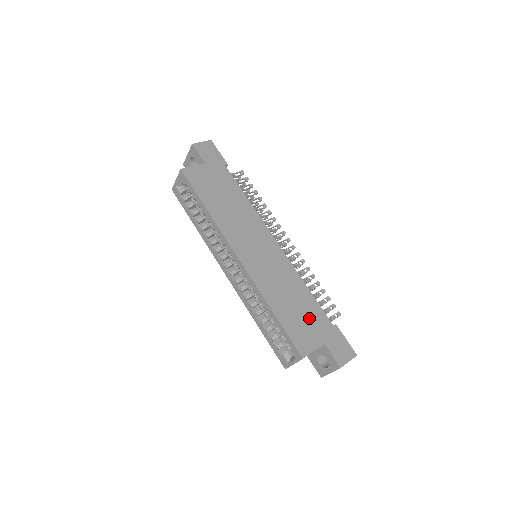
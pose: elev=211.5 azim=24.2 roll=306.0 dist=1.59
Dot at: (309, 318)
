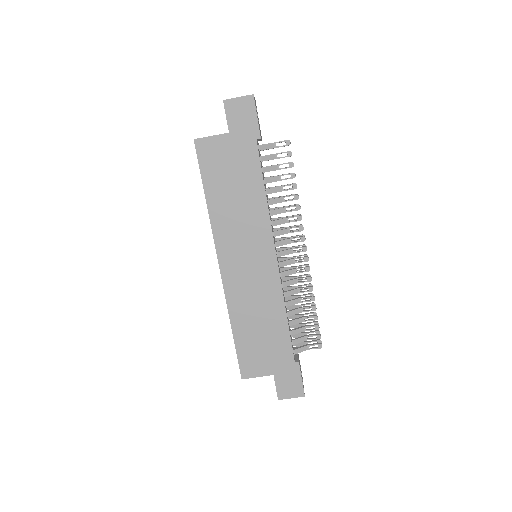
Dot at: (270, 347)
